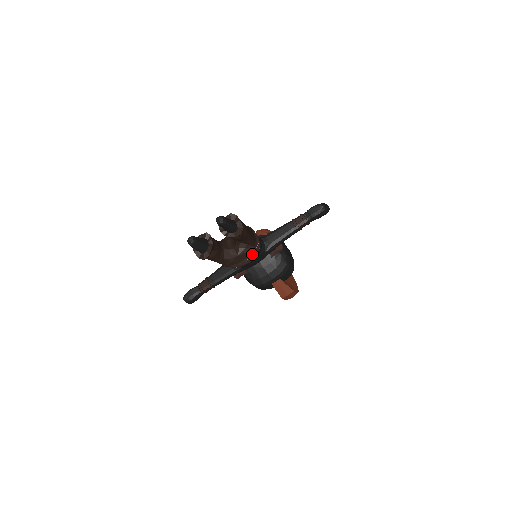
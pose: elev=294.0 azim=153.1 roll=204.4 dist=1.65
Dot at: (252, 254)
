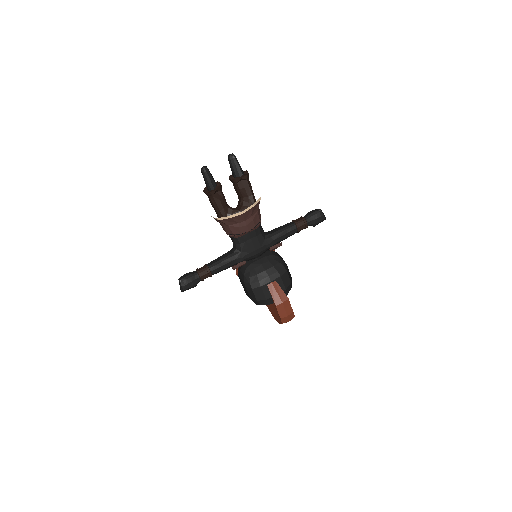
Dot at: (253, 205)
